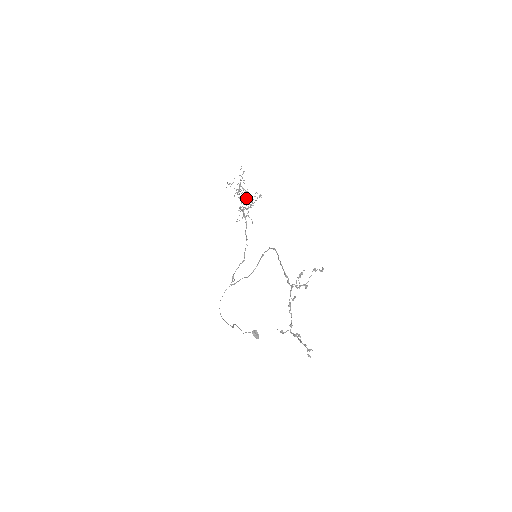
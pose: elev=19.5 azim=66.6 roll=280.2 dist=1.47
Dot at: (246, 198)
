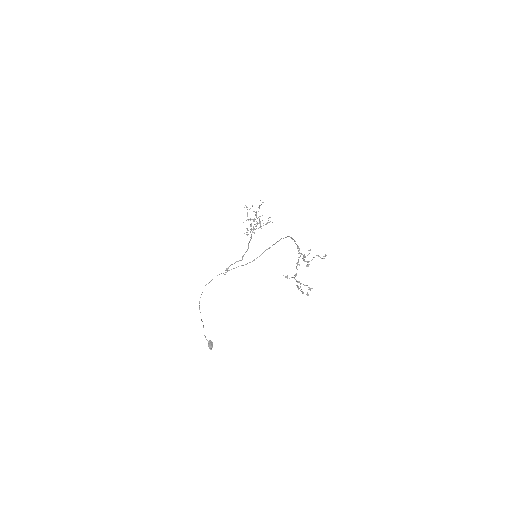
Dot at: (256, 223)
